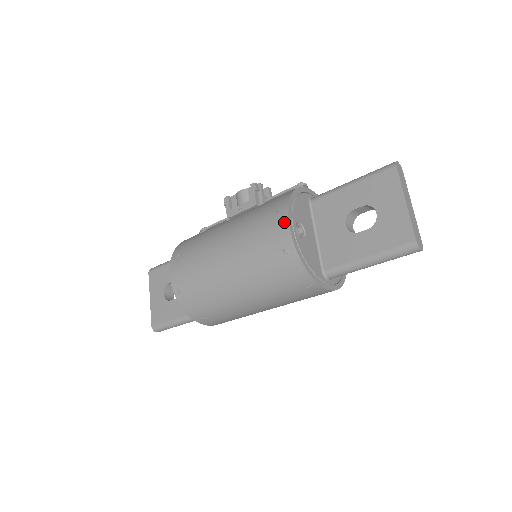
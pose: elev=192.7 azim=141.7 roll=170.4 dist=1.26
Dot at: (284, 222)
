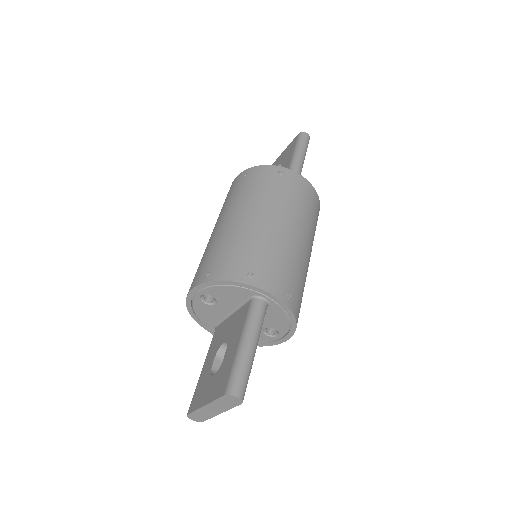
Dot at: (232, 184)
